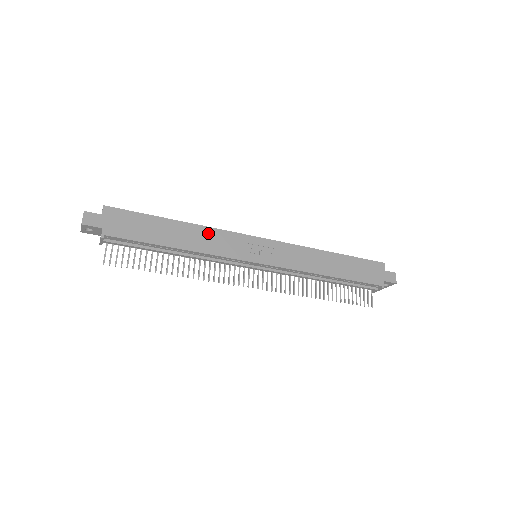
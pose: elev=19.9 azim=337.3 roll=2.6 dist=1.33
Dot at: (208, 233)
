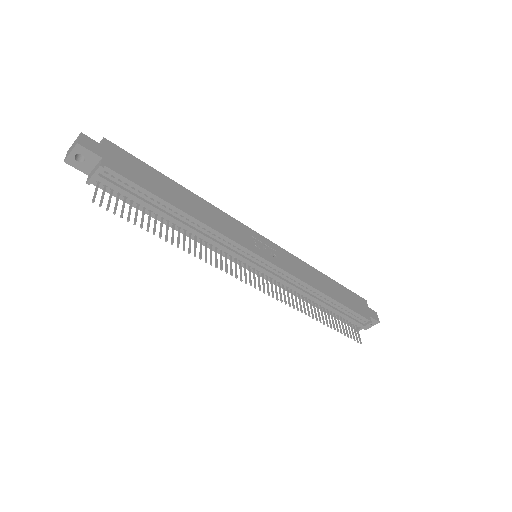
Dot at: (214, 211)
